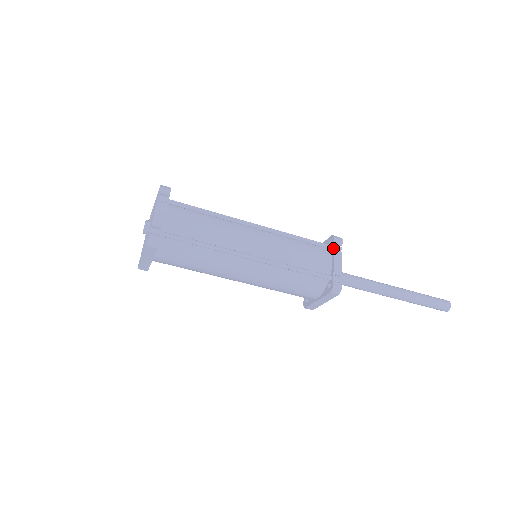
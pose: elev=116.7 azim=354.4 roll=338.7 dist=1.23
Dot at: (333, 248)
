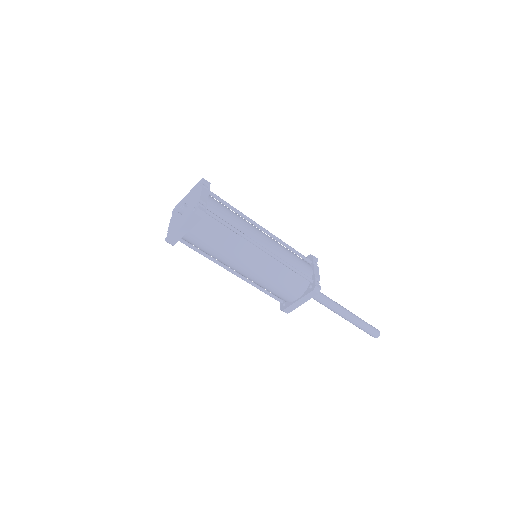
Dot at: (312, 262)
